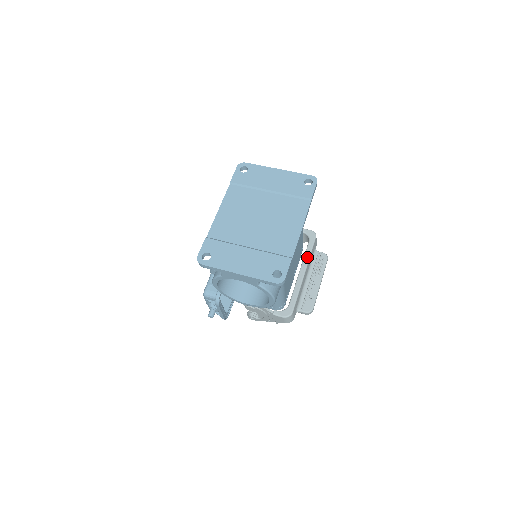
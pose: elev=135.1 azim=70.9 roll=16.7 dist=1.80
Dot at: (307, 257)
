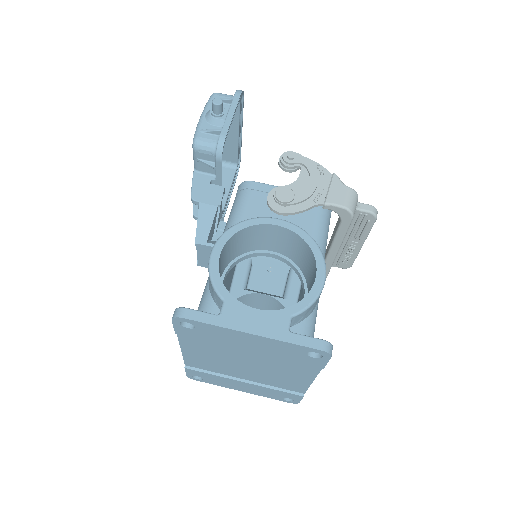
Dot at: (338, 243)
